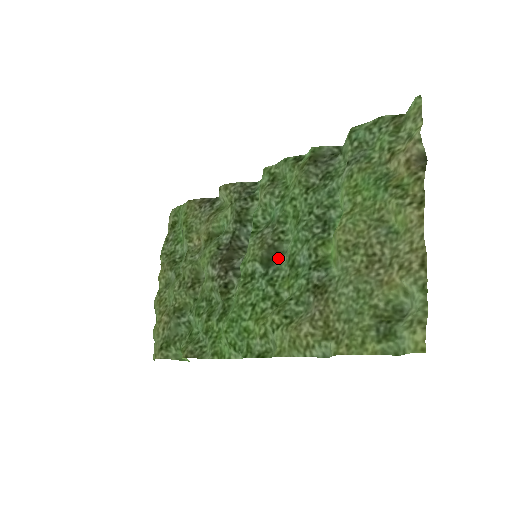
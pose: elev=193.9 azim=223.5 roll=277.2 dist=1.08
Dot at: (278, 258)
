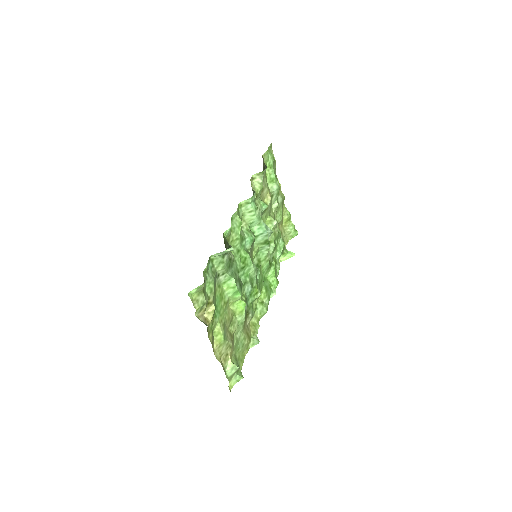
Dot at: (257, 268)
